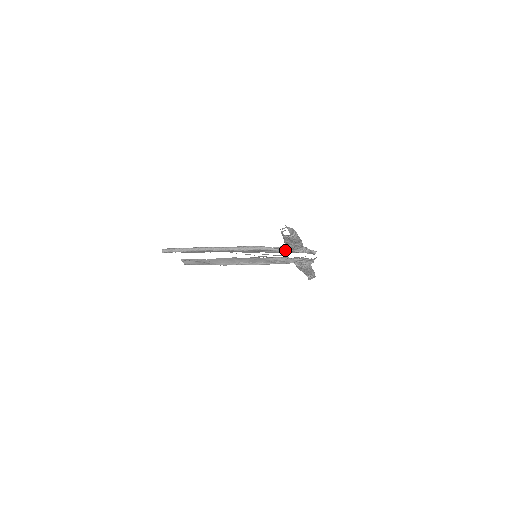
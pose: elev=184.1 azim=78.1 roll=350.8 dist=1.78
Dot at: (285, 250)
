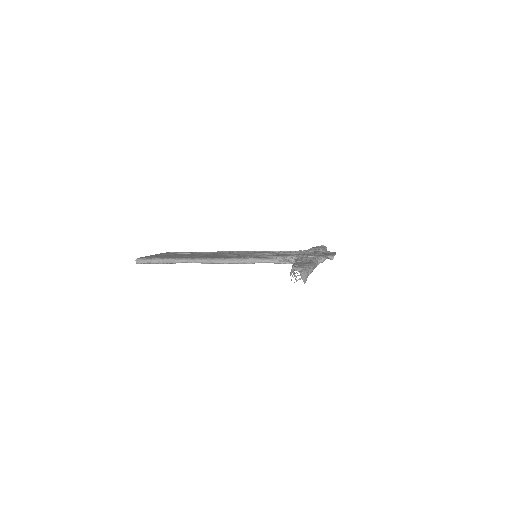
Dot at: occluded
